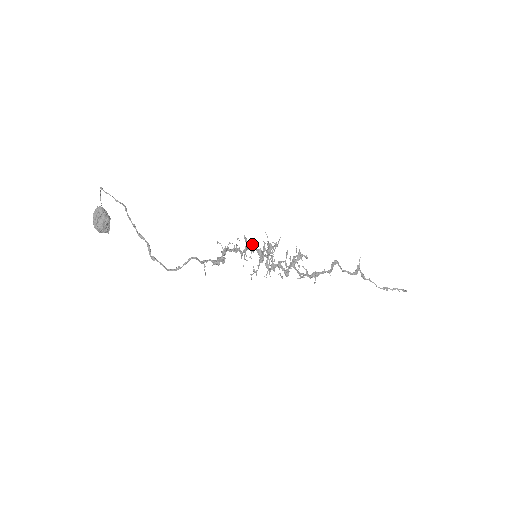
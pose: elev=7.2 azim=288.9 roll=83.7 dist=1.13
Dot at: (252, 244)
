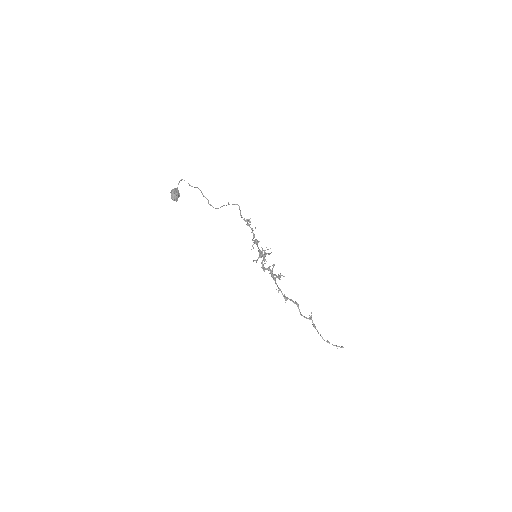
Dot at: occluded
